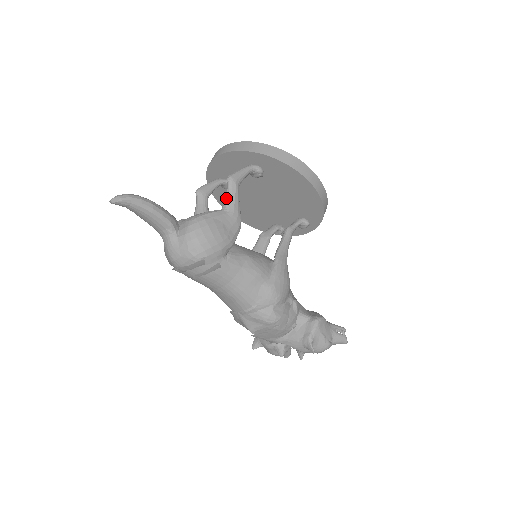
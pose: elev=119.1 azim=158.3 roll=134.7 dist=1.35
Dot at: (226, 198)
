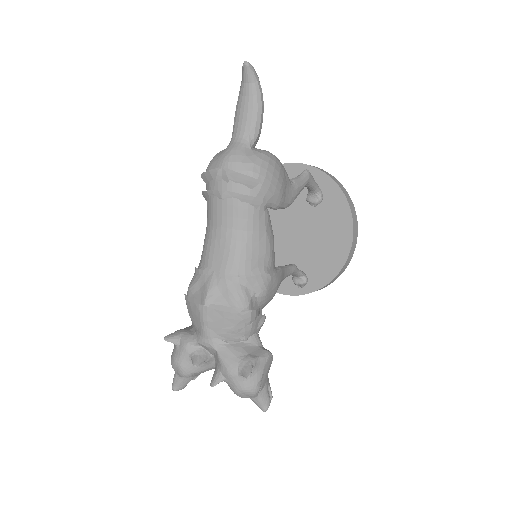
Dot at: (296, 177)
